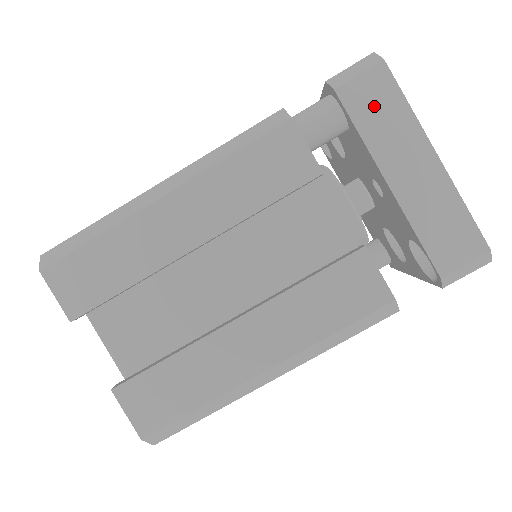
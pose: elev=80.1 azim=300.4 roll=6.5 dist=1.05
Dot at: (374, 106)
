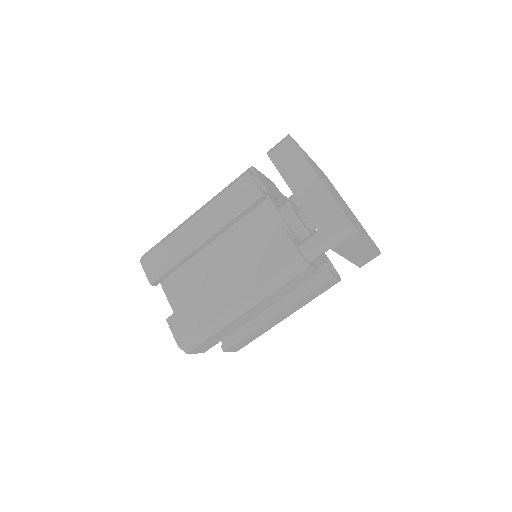
Dot at: (349, 245)
